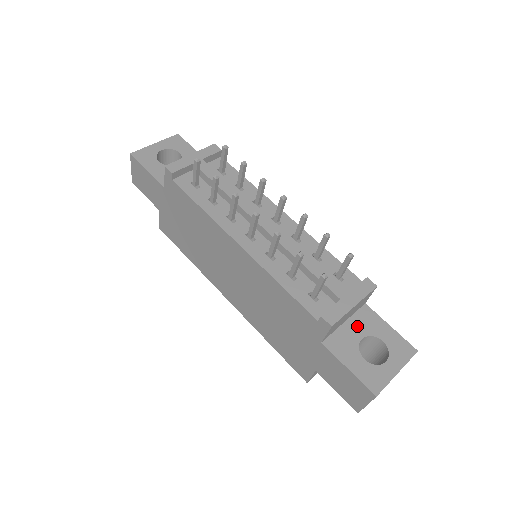
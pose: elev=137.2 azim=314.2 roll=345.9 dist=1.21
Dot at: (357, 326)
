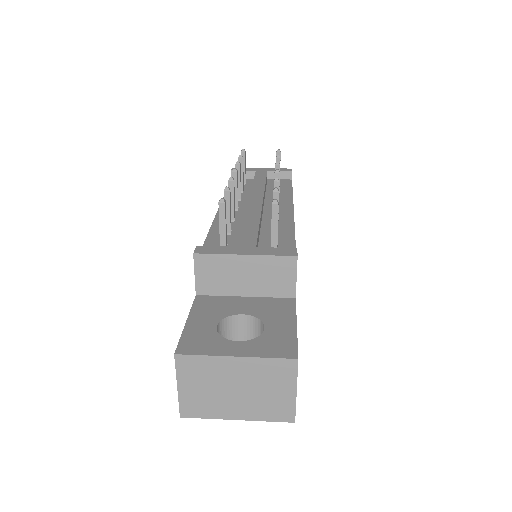
Dot at: (254, 305)
